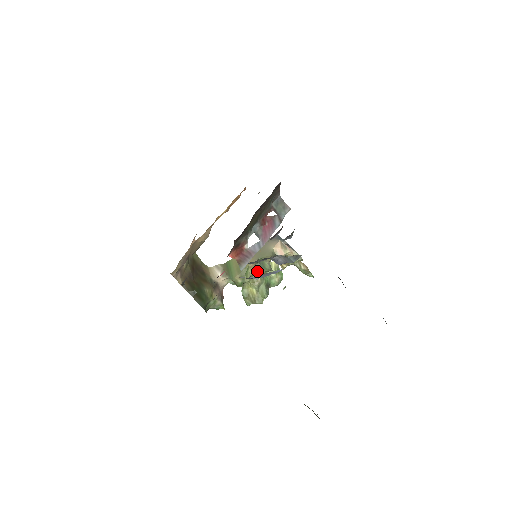
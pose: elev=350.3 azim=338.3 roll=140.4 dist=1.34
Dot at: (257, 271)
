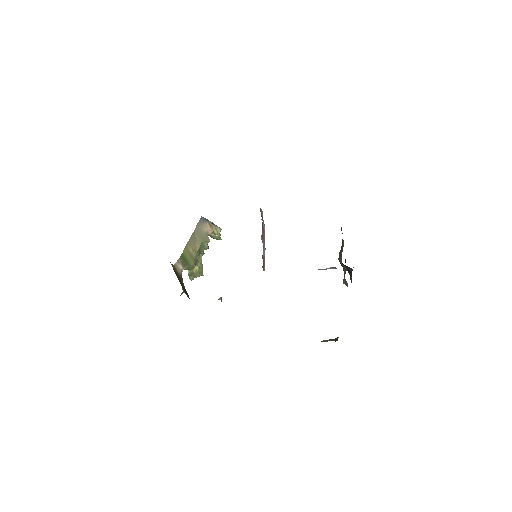
Dot at: (200, 252)
